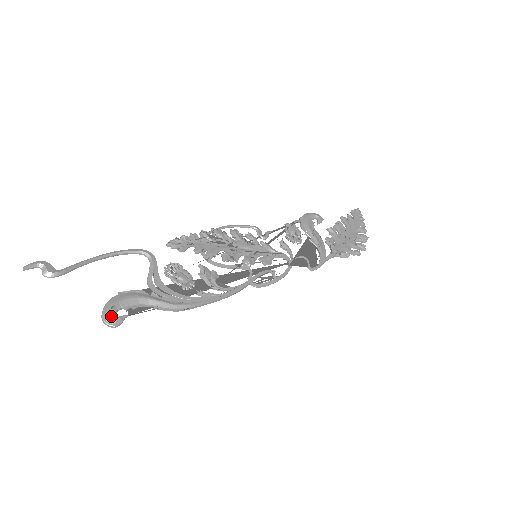
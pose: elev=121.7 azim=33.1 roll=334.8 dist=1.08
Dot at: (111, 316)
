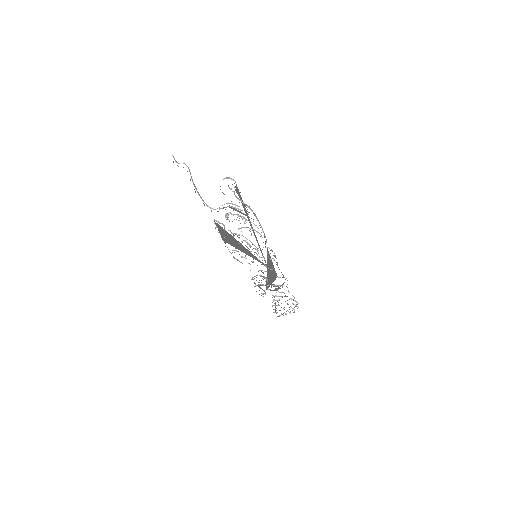
Dot at: occluded
